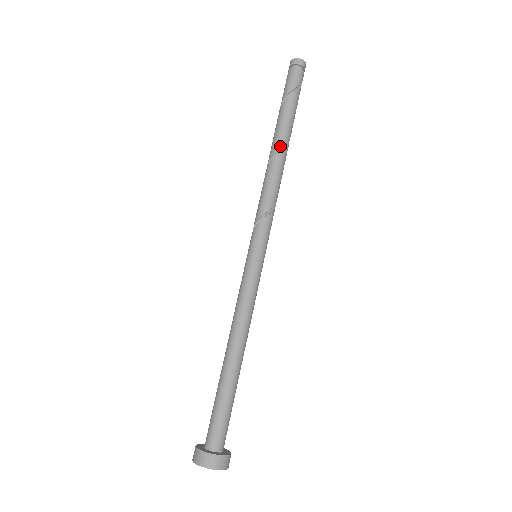
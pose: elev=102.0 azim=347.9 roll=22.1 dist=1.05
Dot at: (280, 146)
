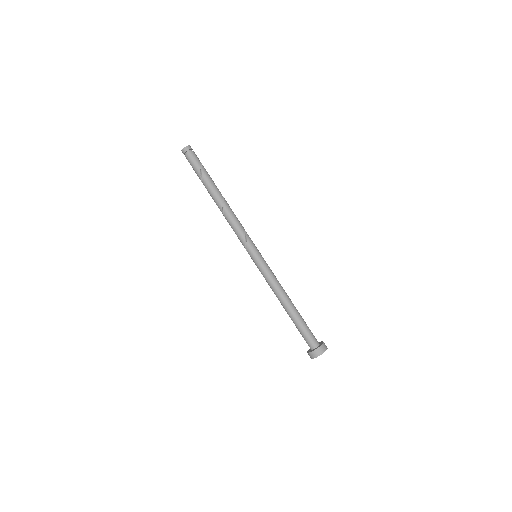
Dot at: (222, 196)
